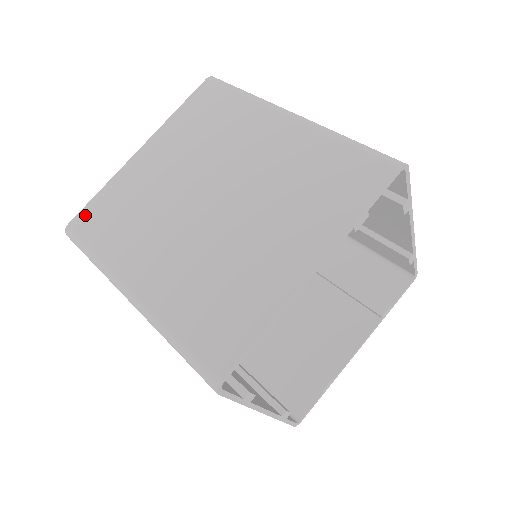
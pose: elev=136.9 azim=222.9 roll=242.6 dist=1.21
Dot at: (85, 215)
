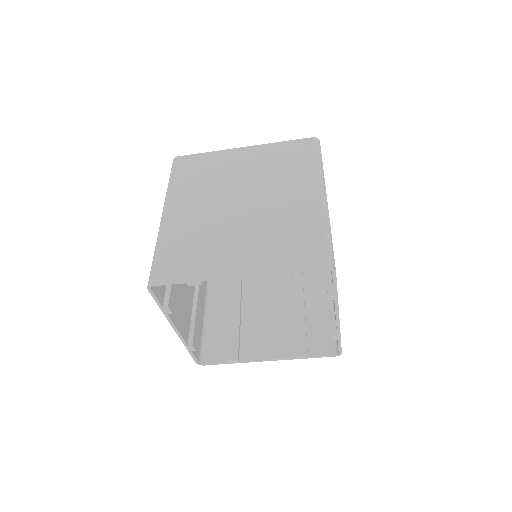
Dot at: (188, 159)
